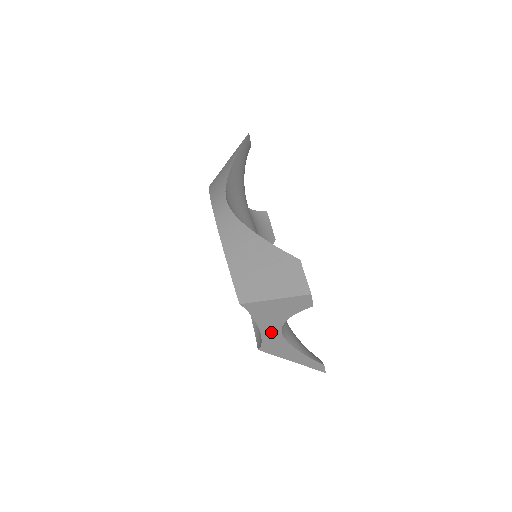
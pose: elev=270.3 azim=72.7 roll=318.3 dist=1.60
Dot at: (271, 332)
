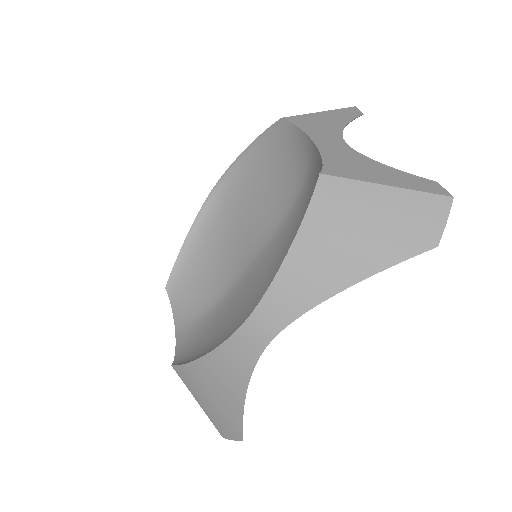
Dot at: occluded
